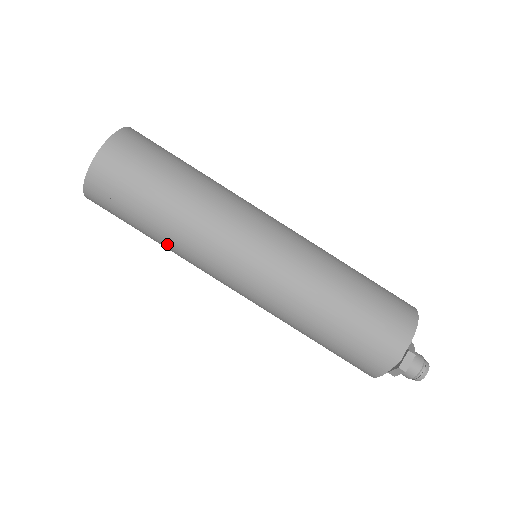
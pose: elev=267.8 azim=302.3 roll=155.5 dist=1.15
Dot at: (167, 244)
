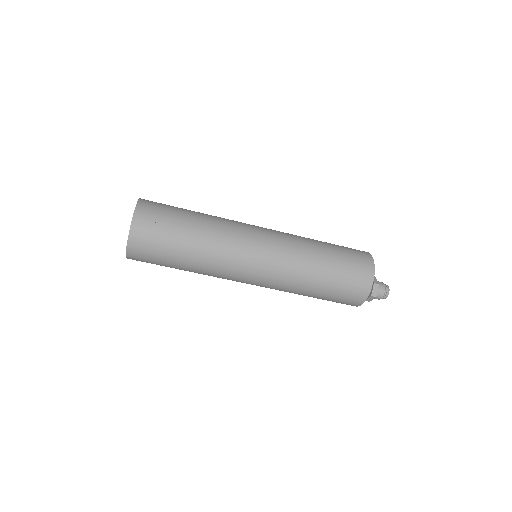
Dot at: (196, 271)
